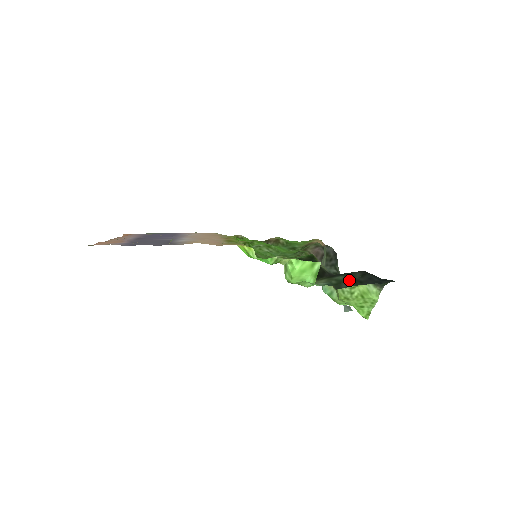
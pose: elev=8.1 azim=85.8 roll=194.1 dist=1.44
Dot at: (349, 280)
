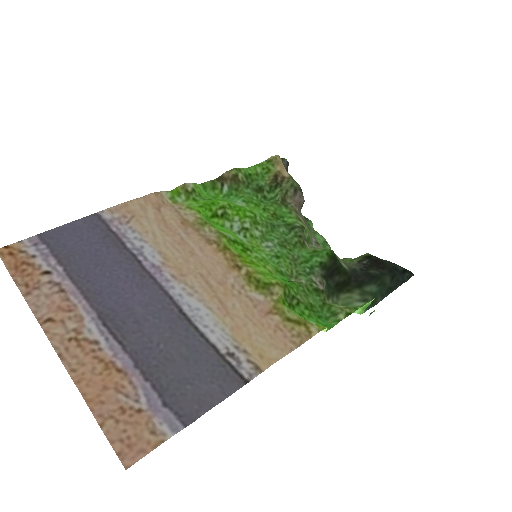
Dot at: (383, 291)
